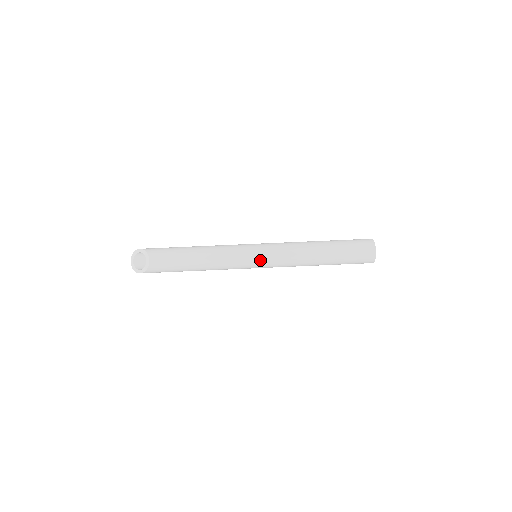
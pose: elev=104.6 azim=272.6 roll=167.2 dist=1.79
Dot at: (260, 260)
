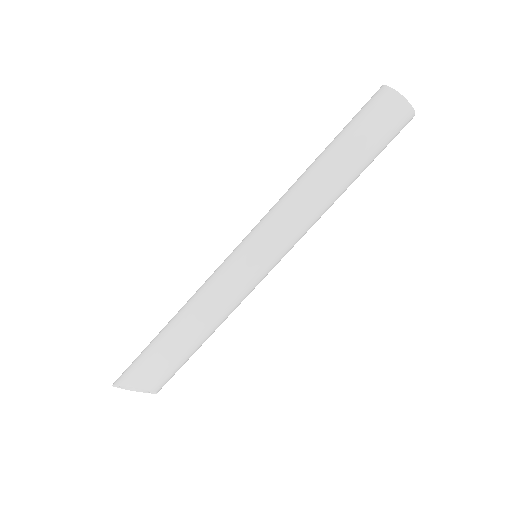
Dot at: (273, 266)
